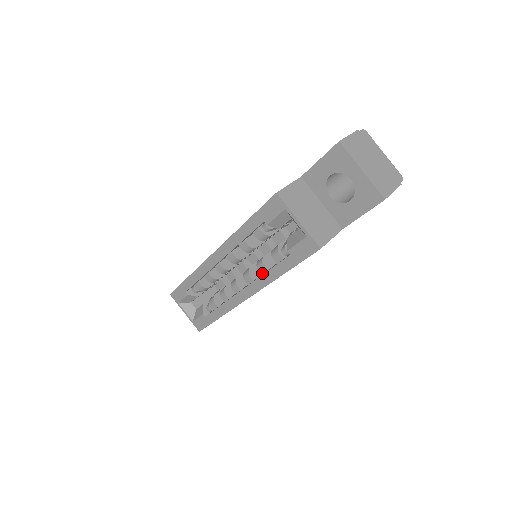
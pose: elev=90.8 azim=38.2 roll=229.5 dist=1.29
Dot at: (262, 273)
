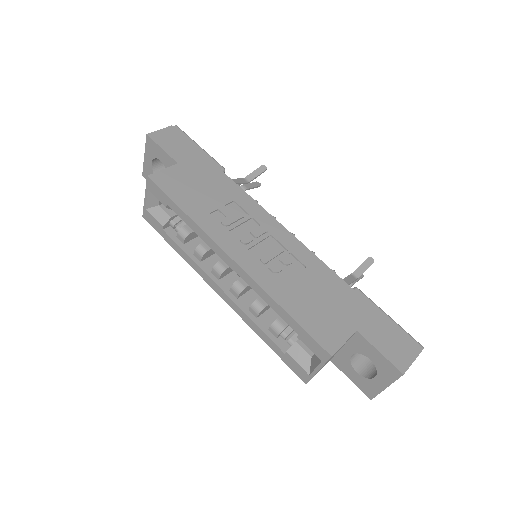
Dot at: (250, 311)
